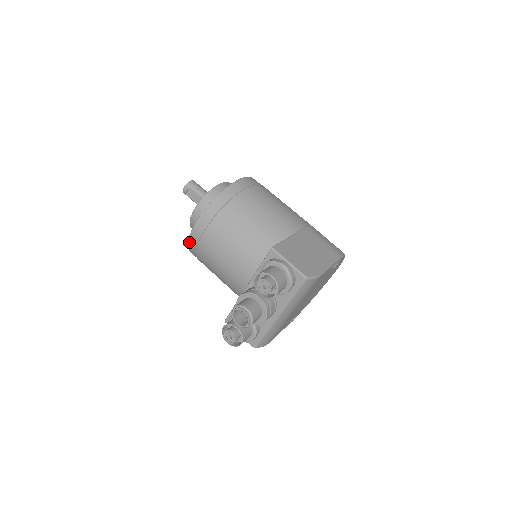
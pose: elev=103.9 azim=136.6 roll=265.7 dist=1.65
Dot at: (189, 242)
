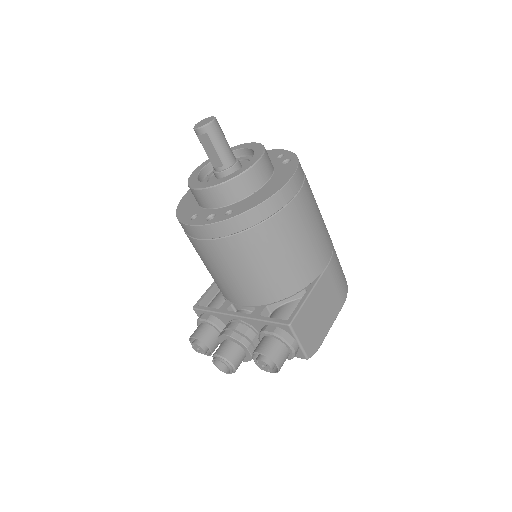
Dot at: (183, 225)
